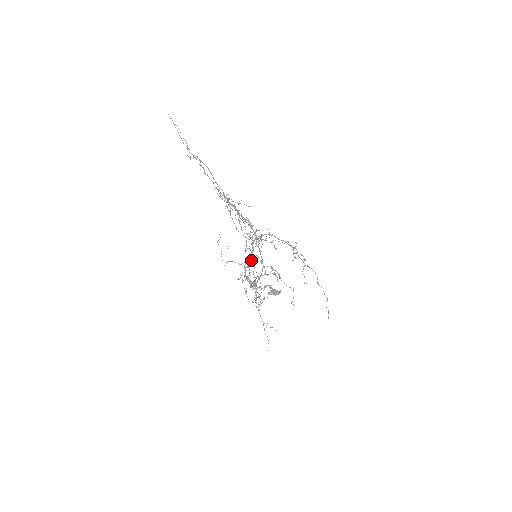
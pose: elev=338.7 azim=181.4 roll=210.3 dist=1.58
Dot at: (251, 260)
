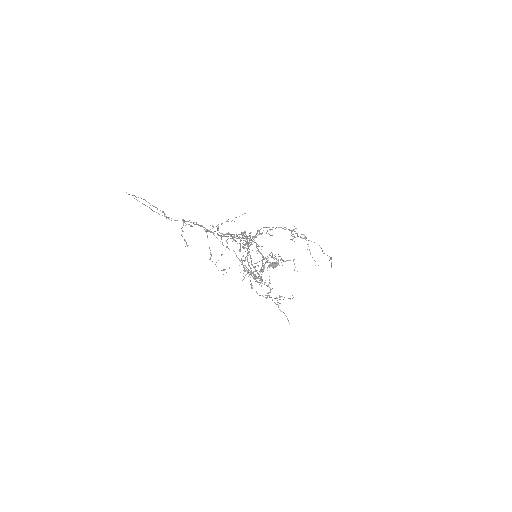
Dot at: (247, 255)
